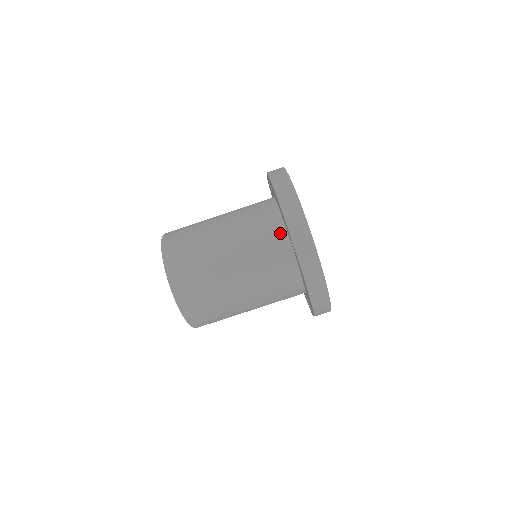
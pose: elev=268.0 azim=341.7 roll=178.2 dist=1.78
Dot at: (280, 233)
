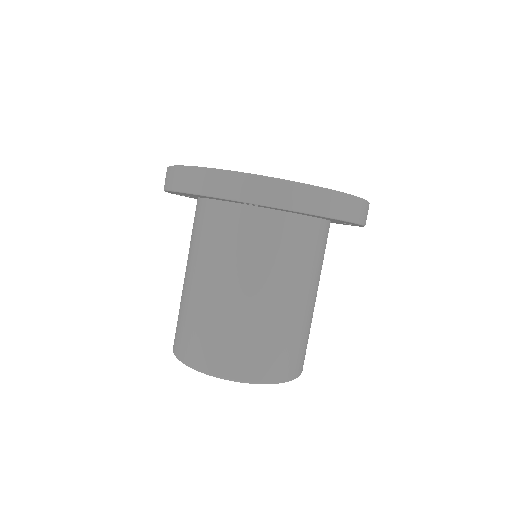
Dot at: (232, 212)
